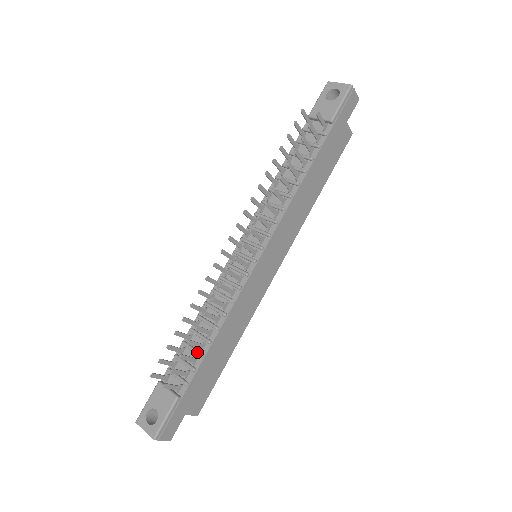
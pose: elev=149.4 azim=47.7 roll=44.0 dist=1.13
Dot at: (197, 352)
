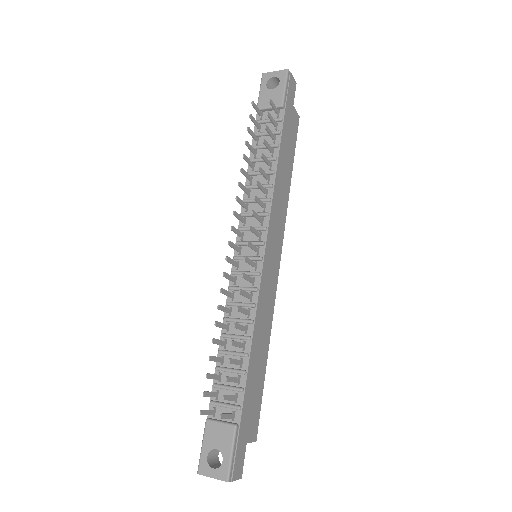
Dot at: (238, 371)
